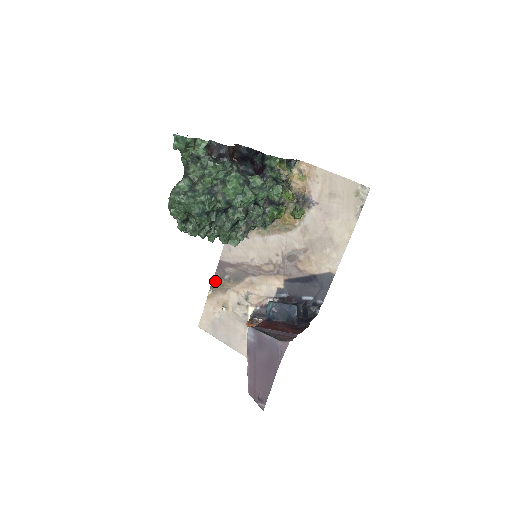
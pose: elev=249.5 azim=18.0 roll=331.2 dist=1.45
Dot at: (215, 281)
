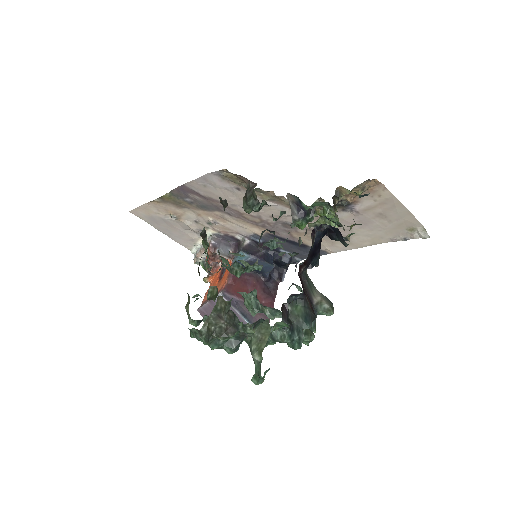
Dot at: (169, 196)
